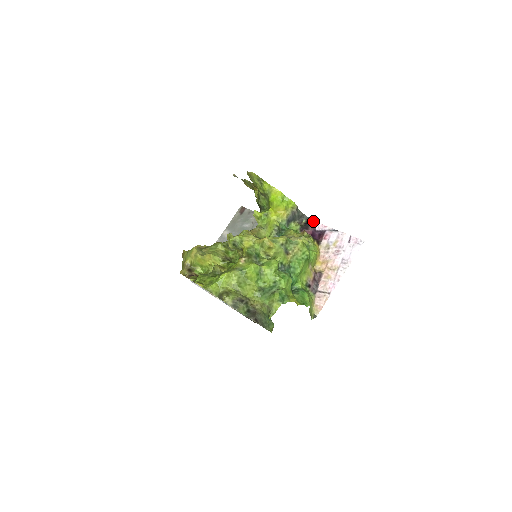
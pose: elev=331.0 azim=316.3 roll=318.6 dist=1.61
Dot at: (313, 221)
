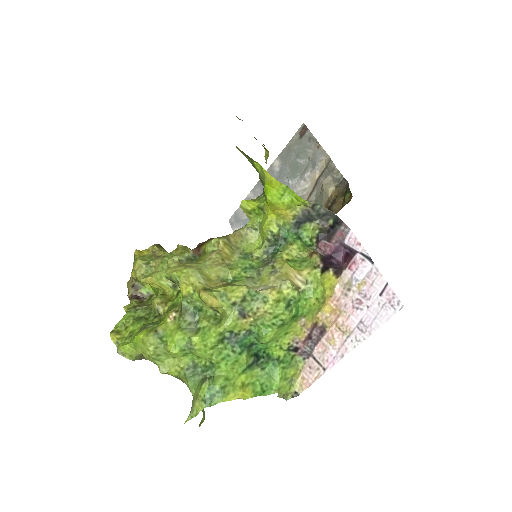
Dot at: (344, 226)
